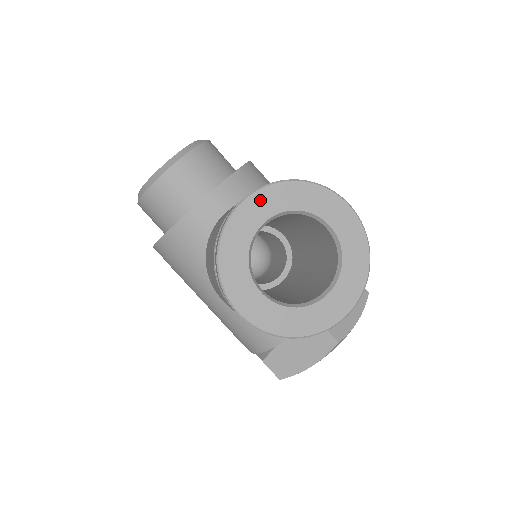
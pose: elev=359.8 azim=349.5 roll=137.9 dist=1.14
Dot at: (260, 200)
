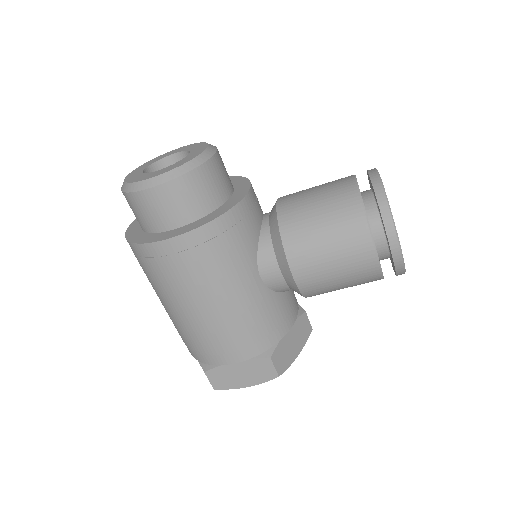
Dot at: occluded
